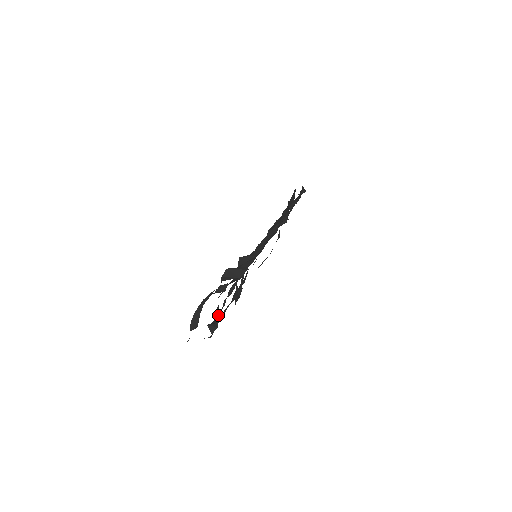
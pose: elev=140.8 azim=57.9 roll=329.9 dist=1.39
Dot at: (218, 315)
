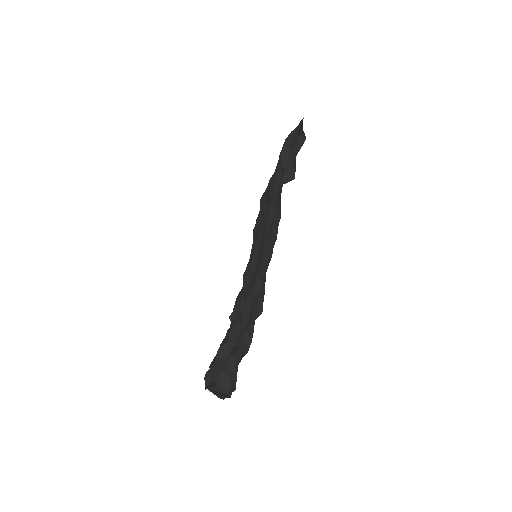
Dot at: occluded
